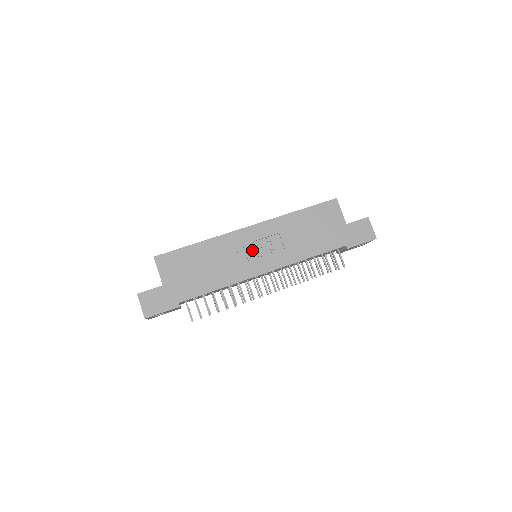
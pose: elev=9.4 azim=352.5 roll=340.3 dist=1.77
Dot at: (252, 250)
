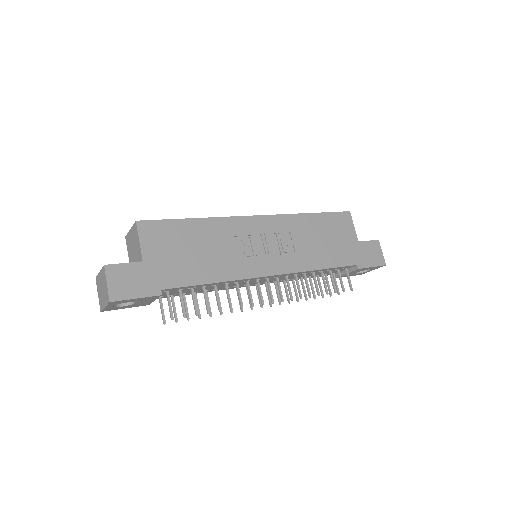
Dot at: (259, 244)
